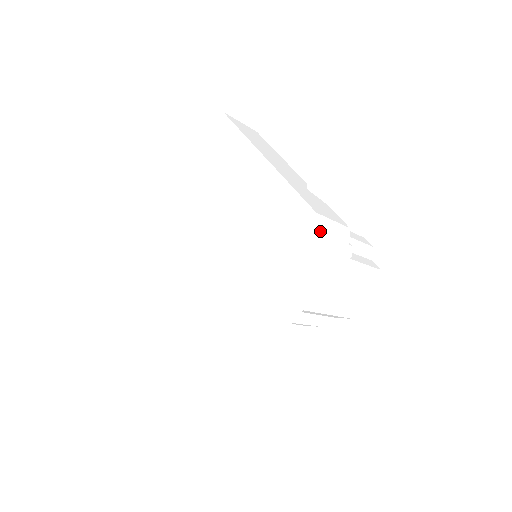
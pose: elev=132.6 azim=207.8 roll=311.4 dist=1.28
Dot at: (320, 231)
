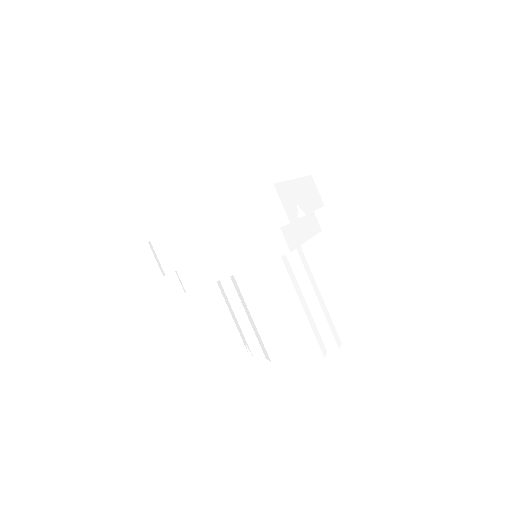
Dot at: (266, 193)
